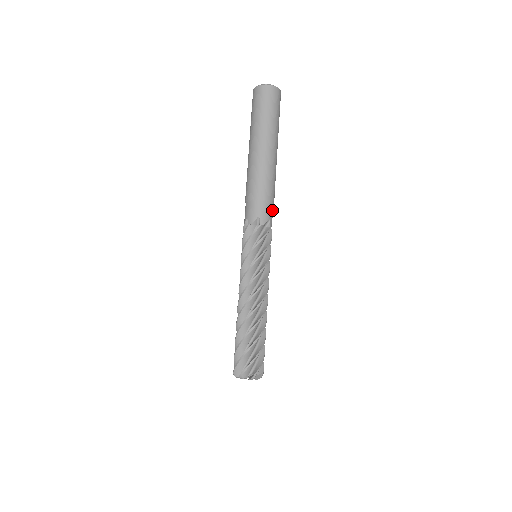
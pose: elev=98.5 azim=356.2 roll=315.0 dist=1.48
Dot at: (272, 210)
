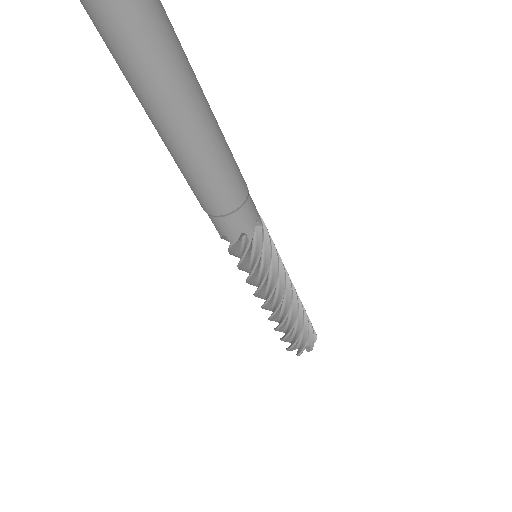
Dot at: (251, 201)
